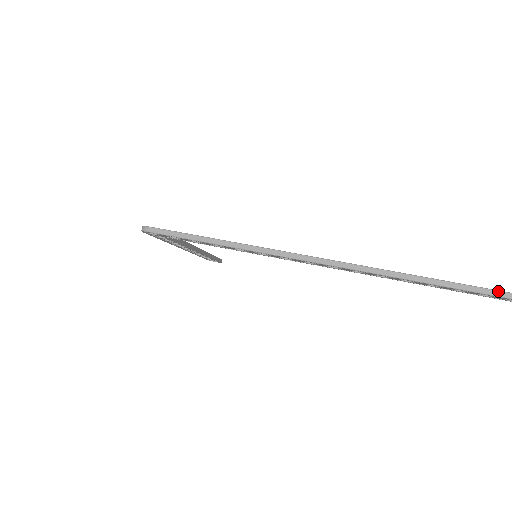
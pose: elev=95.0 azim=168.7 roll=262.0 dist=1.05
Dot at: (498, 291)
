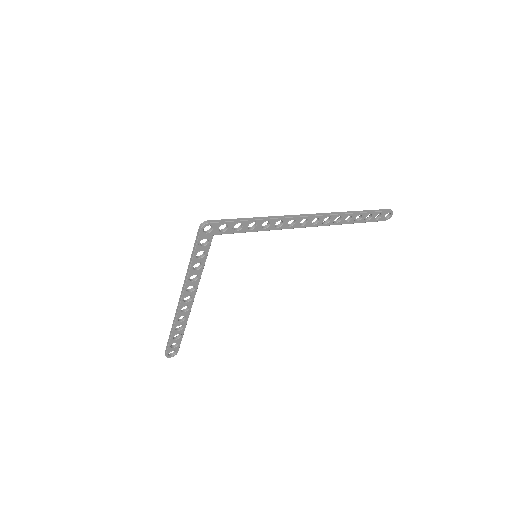
Dot at: (382, 209)
